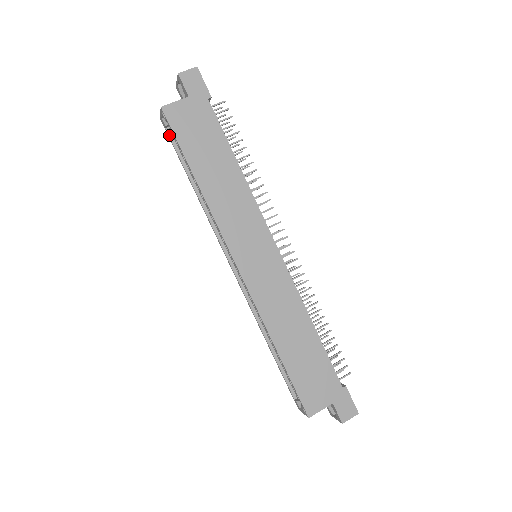
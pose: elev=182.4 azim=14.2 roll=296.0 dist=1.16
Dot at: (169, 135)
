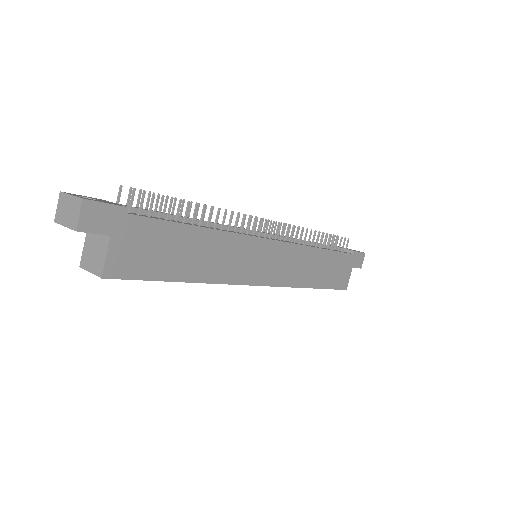
Dot at: occluded
